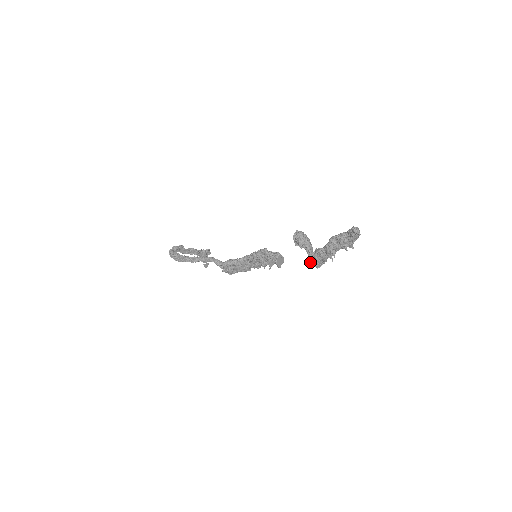
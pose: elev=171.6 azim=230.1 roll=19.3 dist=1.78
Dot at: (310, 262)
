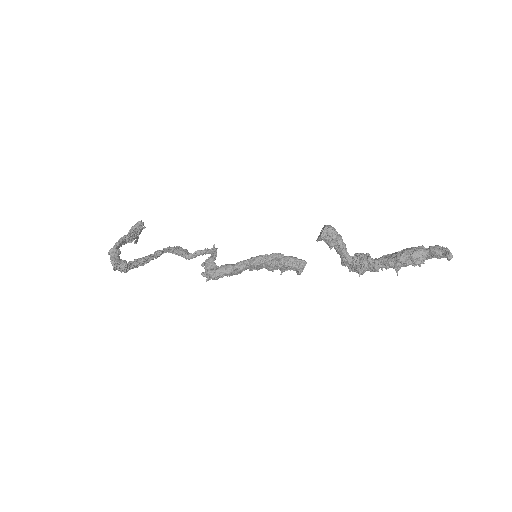
Dot at: occluded
